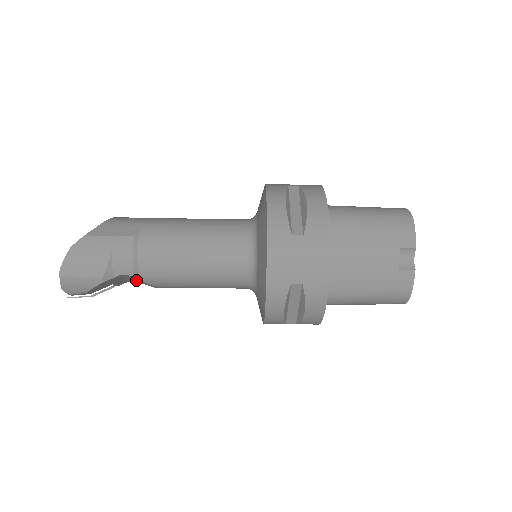
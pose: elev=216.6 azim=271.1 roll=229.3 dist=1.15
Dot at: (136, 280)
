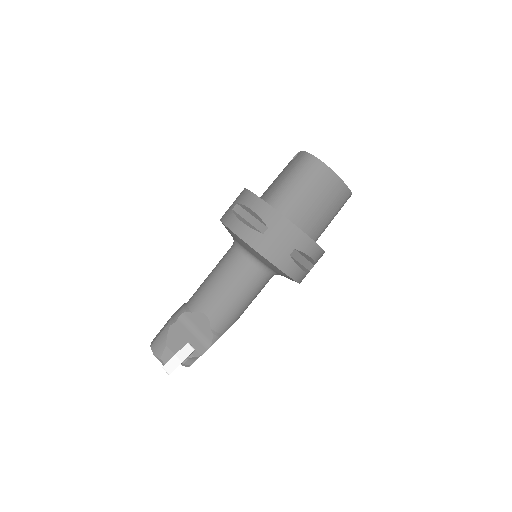
Dot at: (203, 332)
